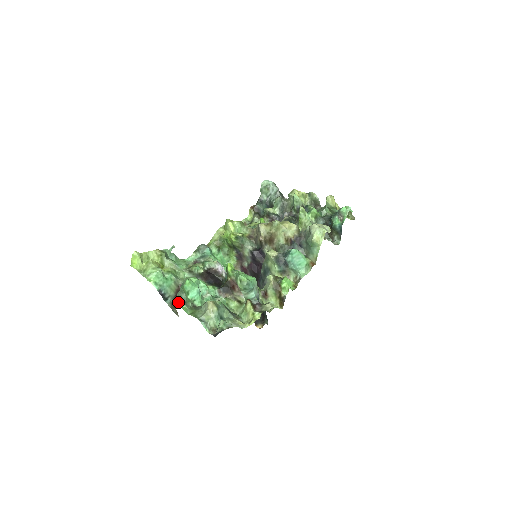
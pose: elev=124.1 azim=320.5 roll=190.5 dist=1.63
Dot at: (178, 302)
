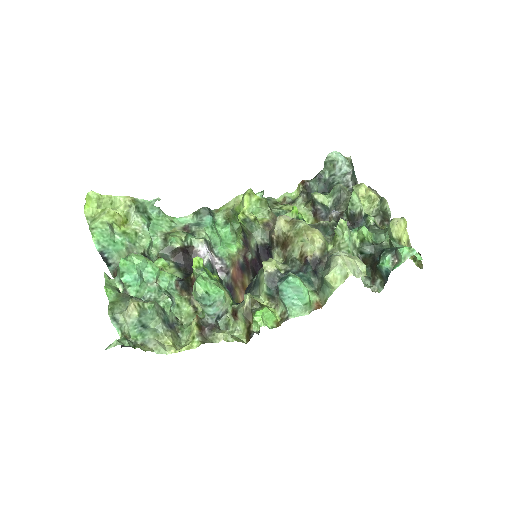
Dot at: occluded
